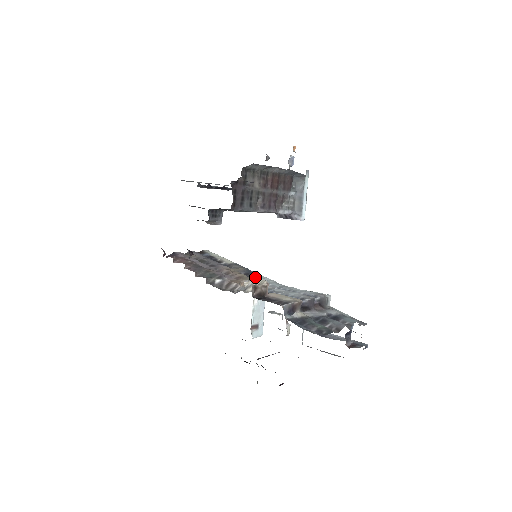
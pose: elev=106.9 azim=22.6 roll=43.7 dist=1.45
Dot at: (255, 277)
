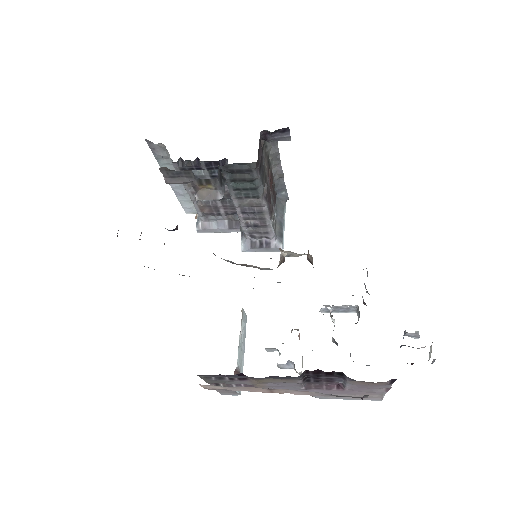
Dot at: (290, 251)
